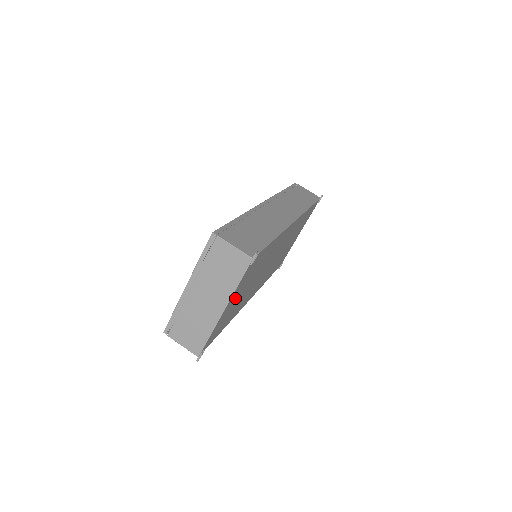
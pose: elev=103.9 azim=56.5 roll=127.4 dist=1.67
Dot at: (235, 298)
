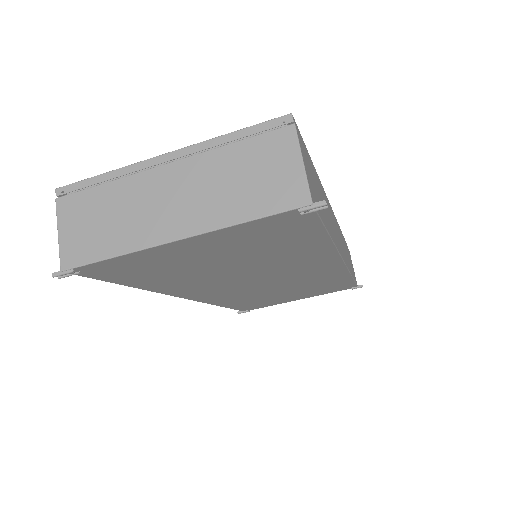
Dot at: (205, 249)
